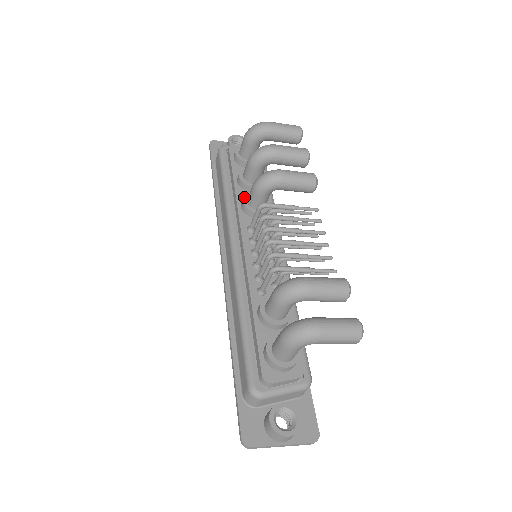
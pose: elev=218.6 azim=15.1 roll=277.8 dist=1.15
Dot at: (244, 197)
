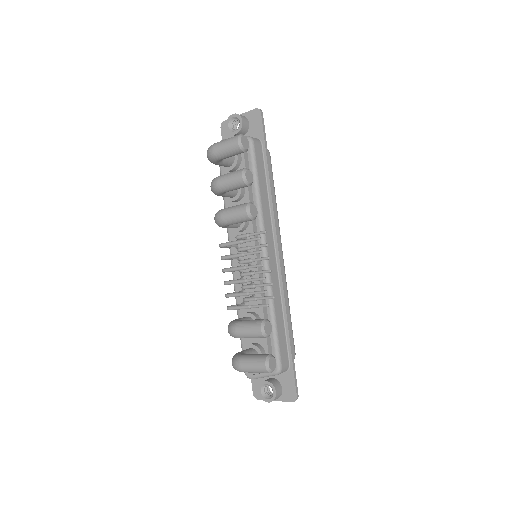
Dot at: occluded
